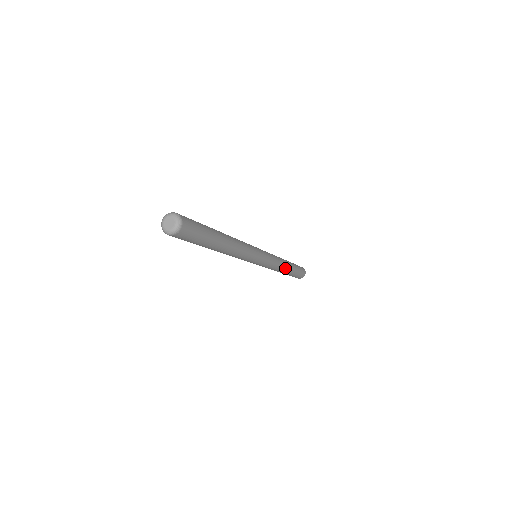
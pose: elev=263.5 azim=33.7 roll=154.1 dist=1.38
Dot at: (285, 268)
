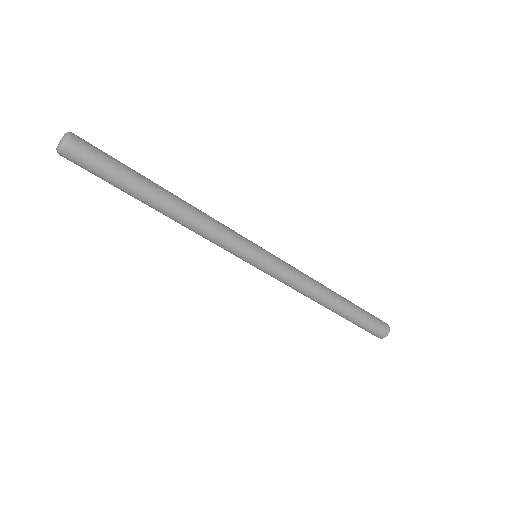
Dot at: (328, 291)
